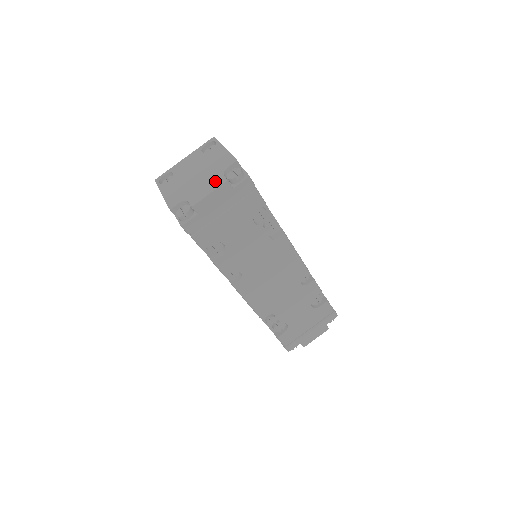
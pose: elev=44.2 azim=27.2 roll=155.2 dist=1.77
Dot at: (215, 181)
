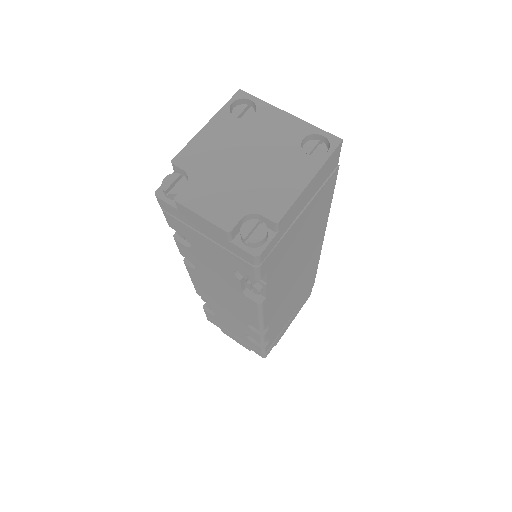
Dot at: (228, 209)
